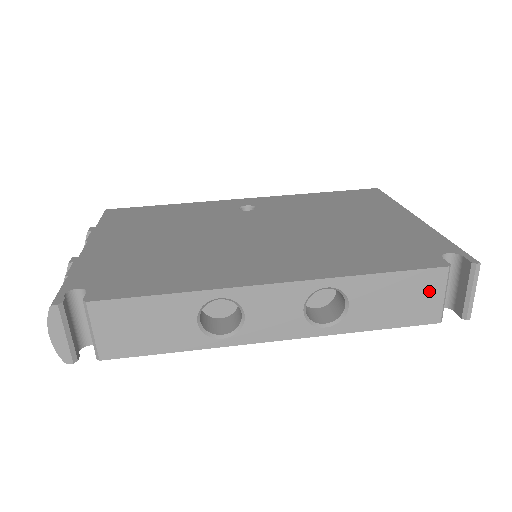
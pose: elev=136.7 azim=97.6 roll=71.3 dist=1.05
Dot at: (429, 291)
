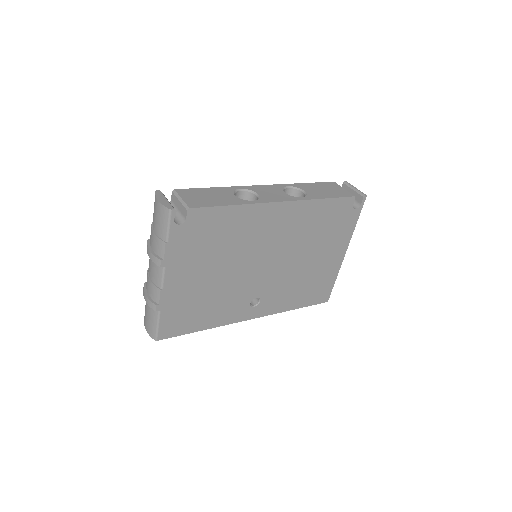
Dot at: (335, 188)
